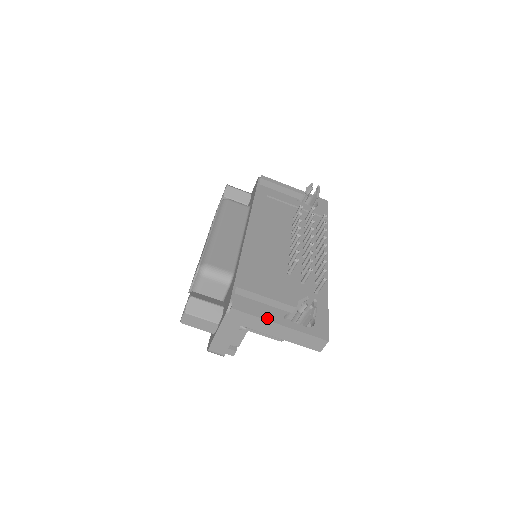
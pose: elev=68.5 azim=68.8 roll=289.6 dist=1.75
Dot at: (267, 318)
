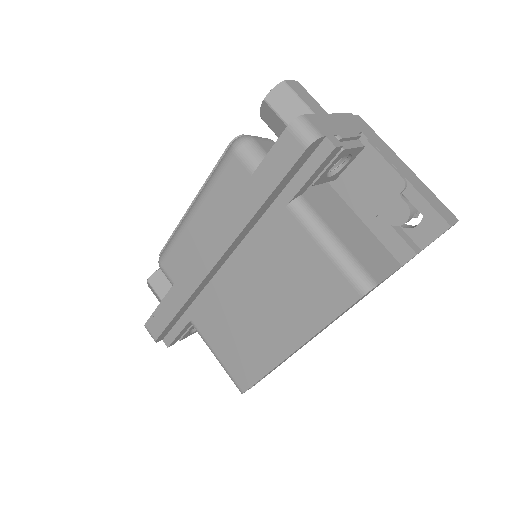
Dot at: occluded
